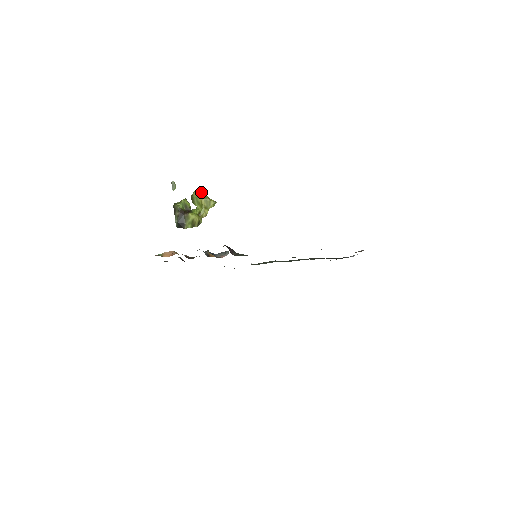
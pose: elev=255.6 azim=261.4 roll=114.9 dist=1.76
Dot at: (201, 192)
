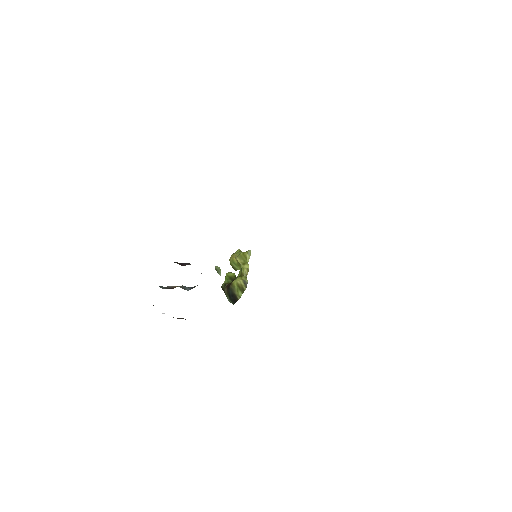
Dot at: (235, 254)
